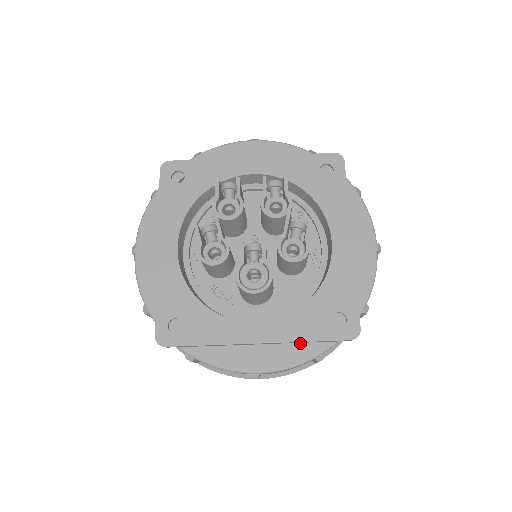
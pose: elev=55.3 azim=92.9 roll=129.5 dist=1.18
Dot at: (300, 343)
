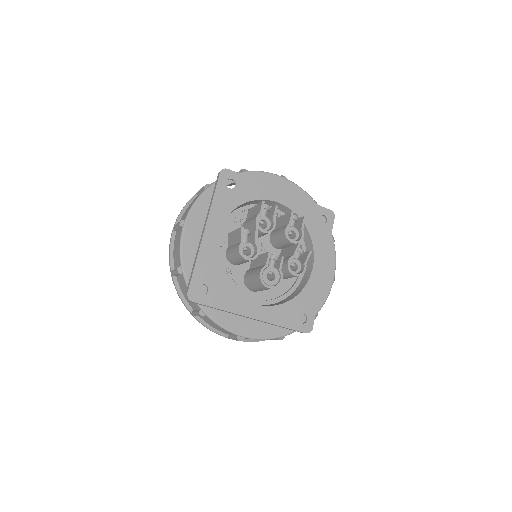
Dot at: (274, 325)
